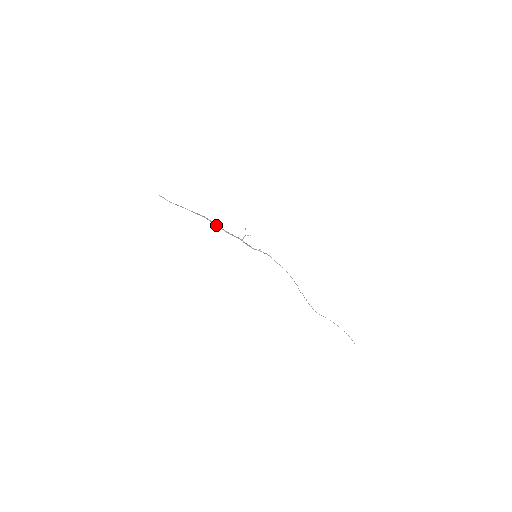
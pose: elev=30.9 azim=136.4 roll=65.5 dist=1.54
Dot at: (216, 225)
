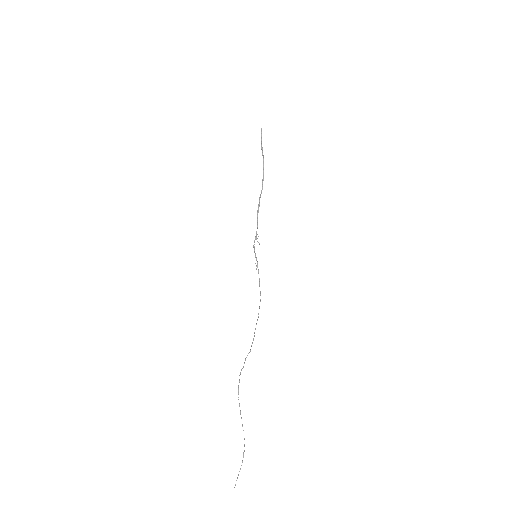
Dot at: (260, 196)
